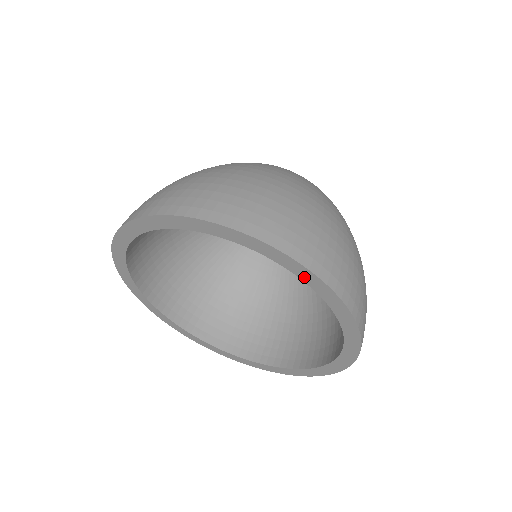
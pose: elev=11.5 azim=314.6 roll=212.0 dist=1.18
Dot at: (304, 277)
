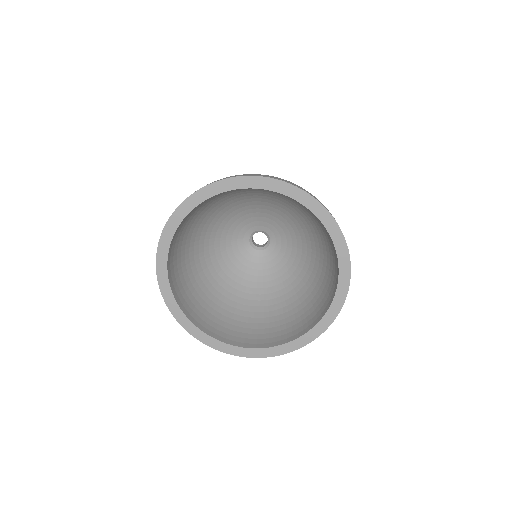
Dot at: (339, 248)
